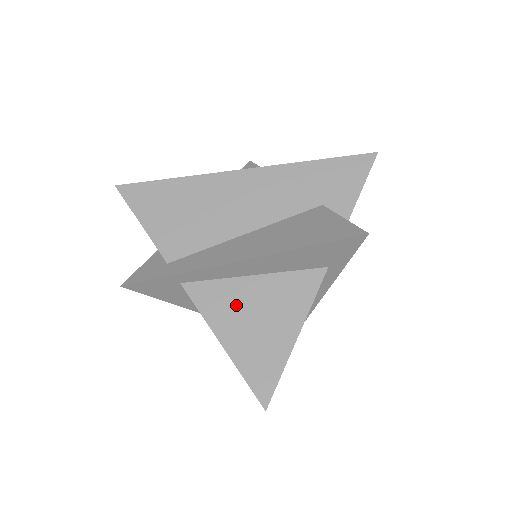
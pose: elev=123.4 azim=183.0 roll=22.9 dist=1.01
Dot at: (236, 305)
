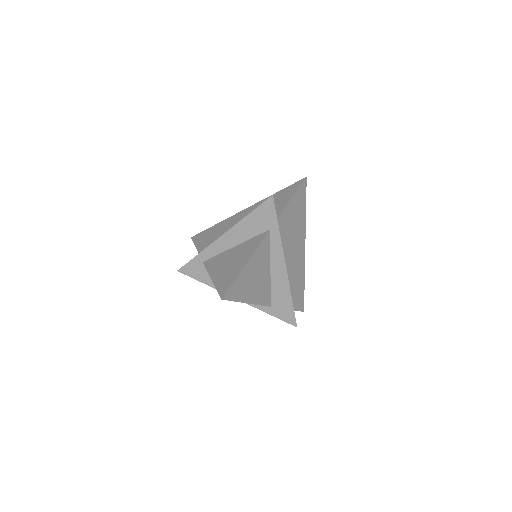
Dot at: (223, 261)
